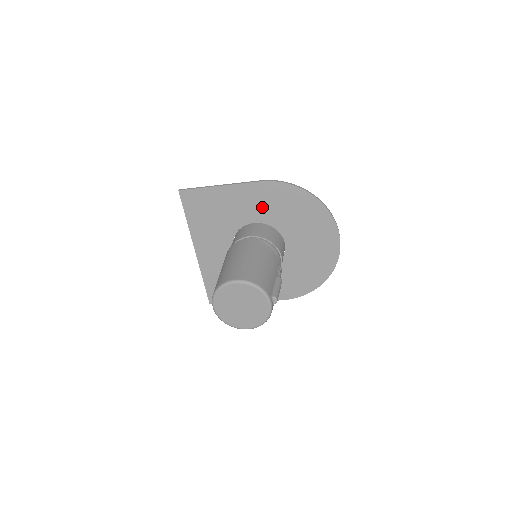
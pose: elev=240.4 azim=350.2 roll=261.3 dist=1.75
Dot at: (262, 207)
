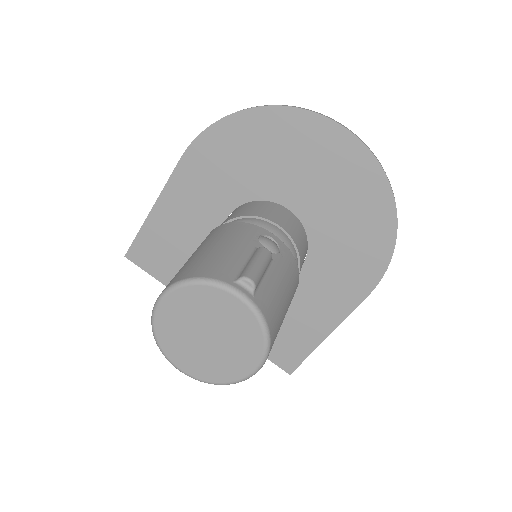
Dot at: (215, 188)
